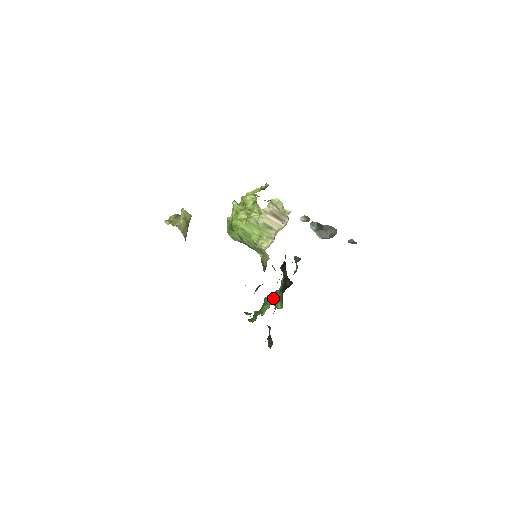
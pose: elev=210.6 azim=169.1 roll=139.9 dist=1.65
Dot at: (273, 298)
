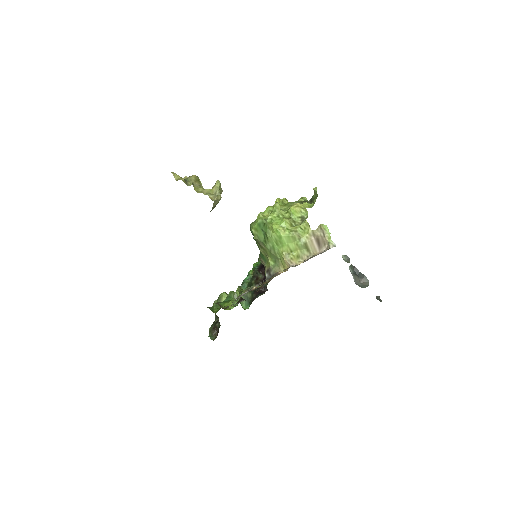
Dot at: occluded
